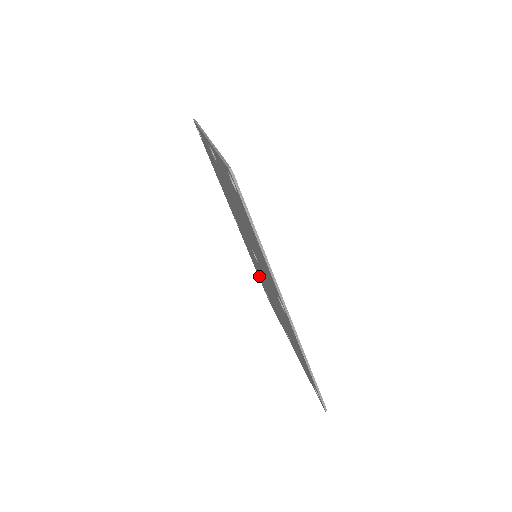
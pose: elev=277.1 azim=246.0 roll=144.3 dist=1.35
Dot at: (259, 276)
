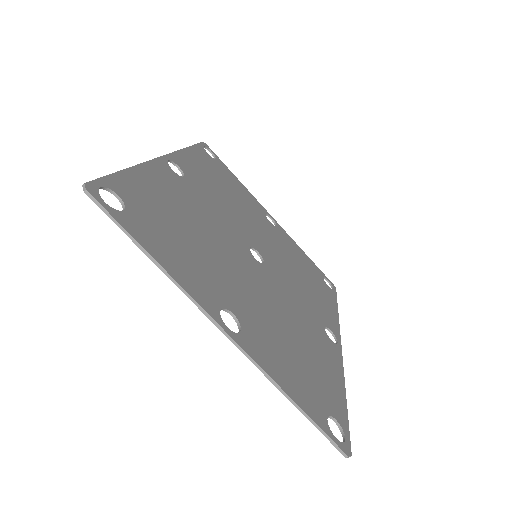
Dot at: occluded
